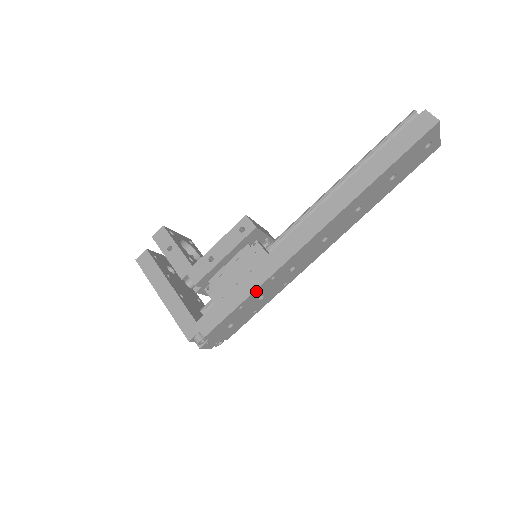
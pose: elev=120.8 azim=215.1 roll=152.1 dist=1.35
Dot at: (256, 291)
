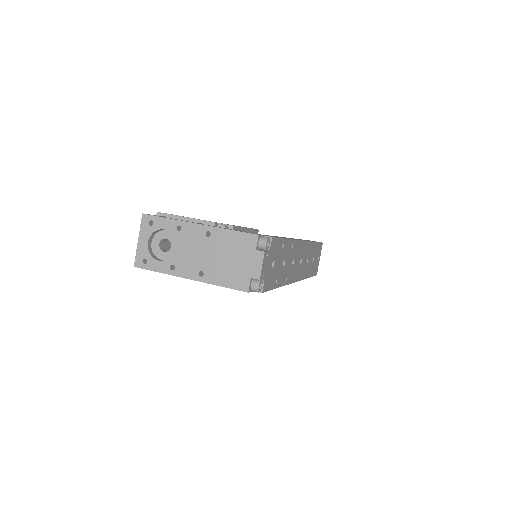
Dot at: (289, 242)
